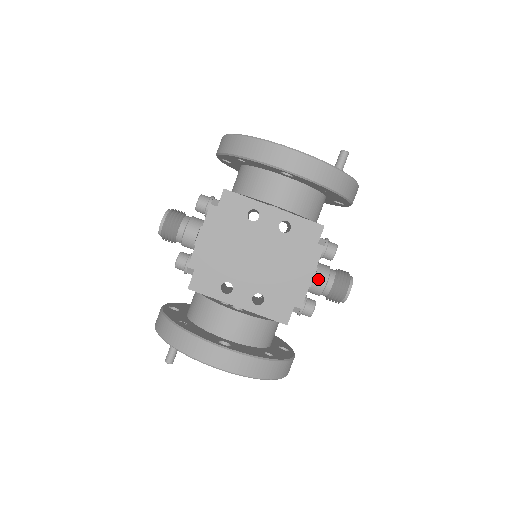
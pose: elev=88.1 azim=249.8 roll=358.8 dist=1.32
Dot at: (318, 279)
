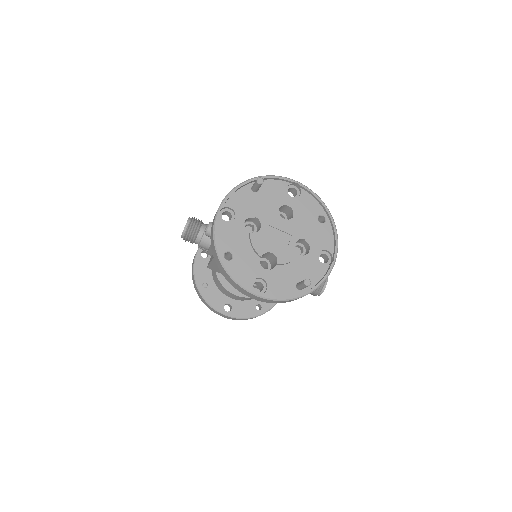
Dot at: occluded
